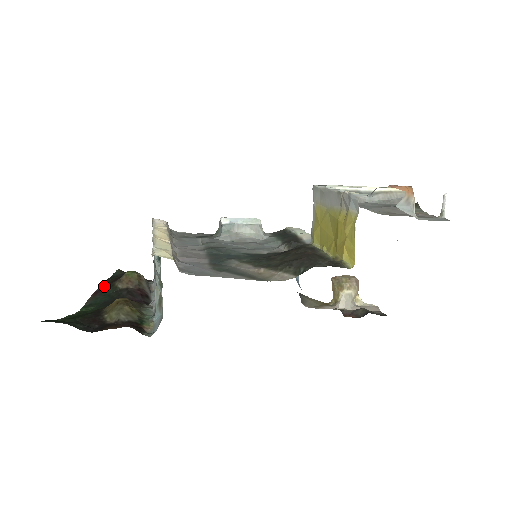
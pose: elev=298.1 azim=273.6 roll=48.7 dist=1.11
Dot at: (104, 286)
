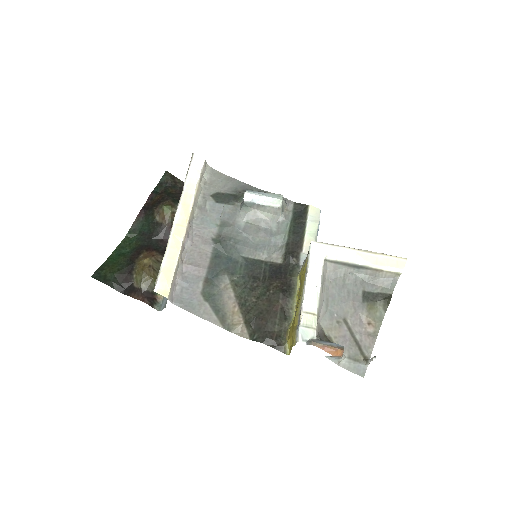
Dot at: (148, 205)
